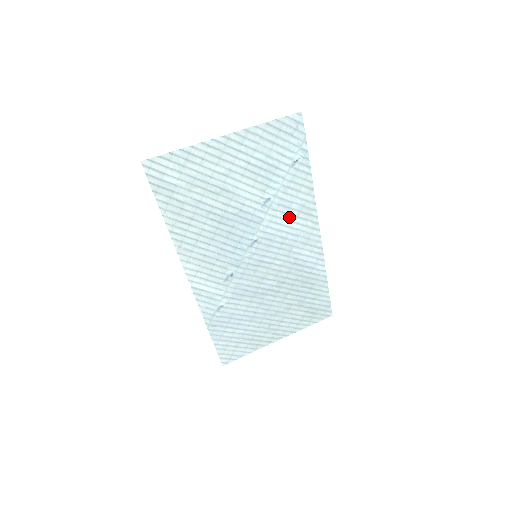
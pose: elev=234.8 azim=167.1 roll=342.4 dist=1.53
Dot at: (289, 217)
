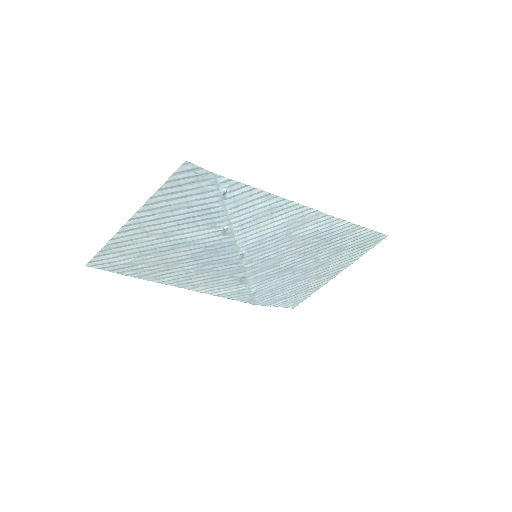
Dot at: (263, 223)
